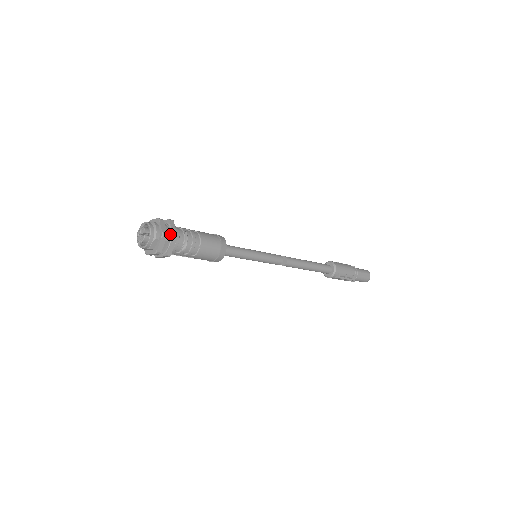
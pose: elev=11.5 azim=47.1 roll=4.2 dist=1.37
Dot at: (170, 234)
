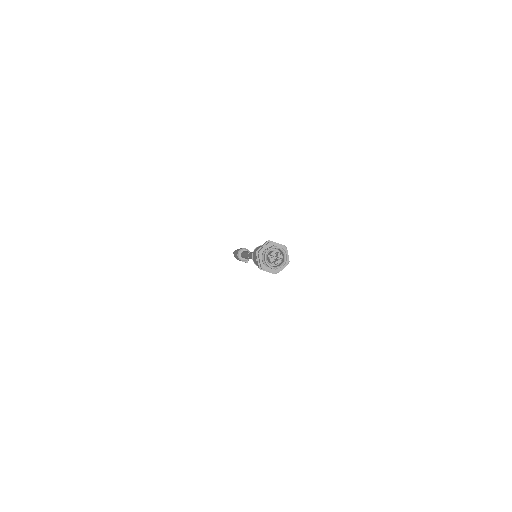
Dot at: occluded
